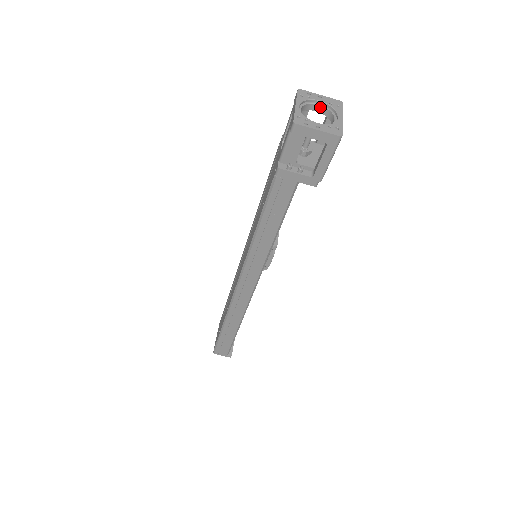
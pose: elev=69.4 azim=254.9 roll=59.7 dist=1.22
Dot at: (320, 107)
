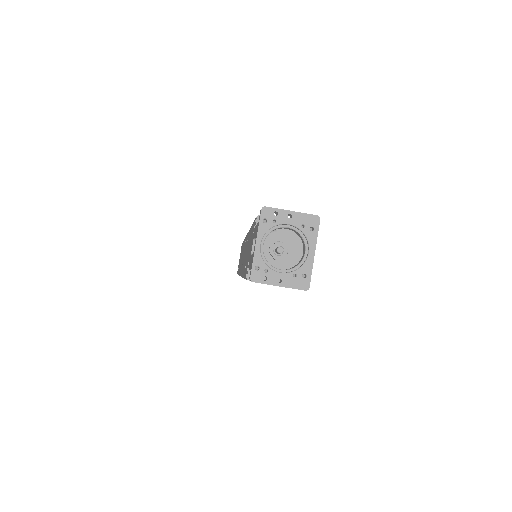
Dot at: (290, 228)
